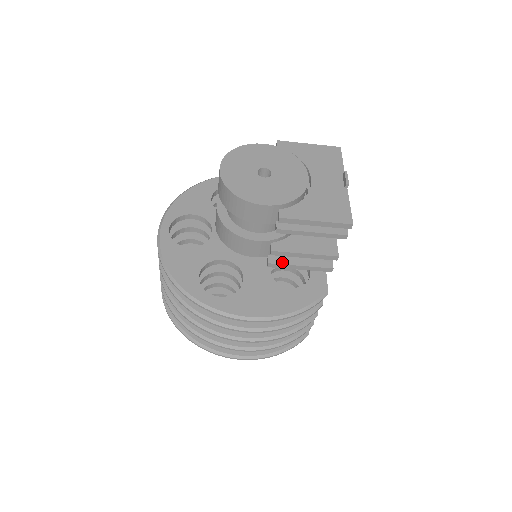
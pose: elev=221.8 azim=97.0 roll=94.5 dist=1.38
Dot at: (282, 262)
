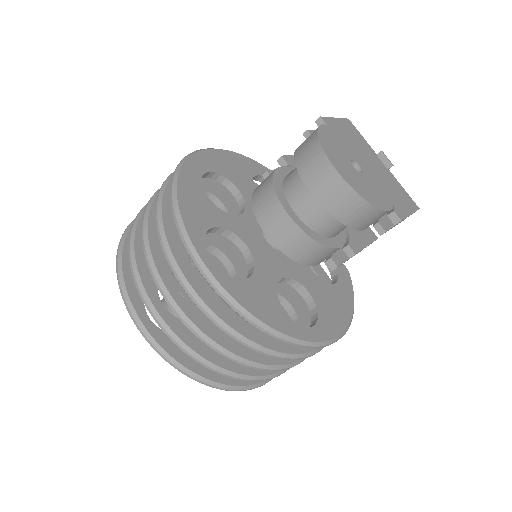
Dot at: (342, 260)
